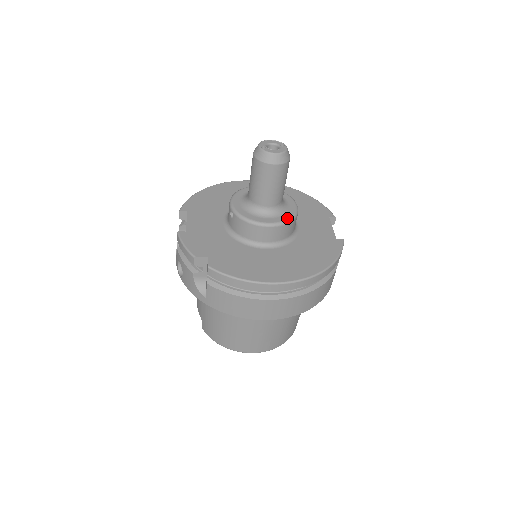
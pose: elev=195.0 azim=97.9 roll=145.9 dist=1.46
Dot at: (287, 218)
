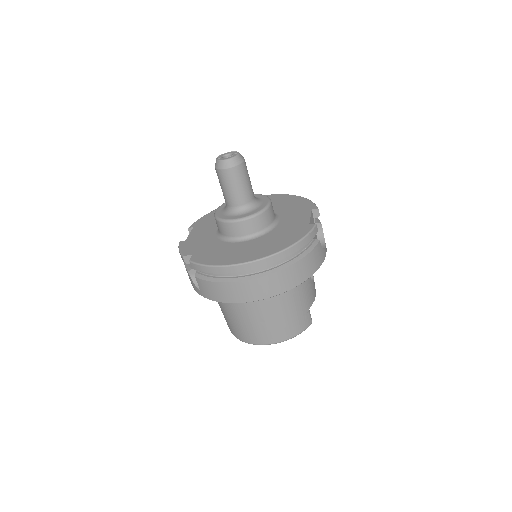
Dot at: (255, 212)
